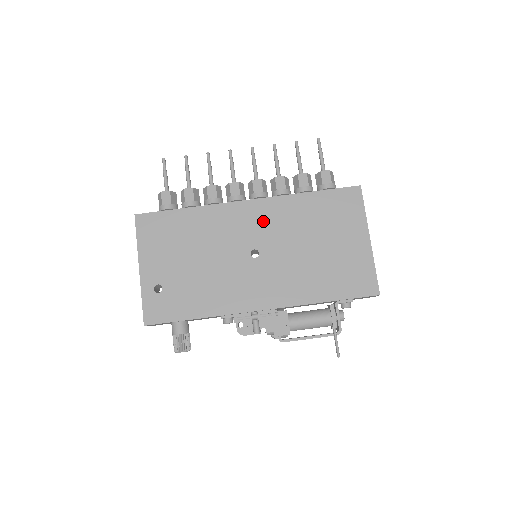
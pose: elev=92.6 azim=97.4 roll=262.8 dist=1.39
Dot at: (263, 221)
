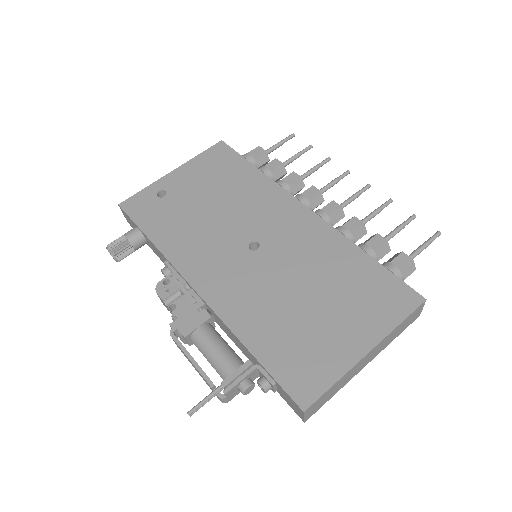
Dot at: (296, 232)
